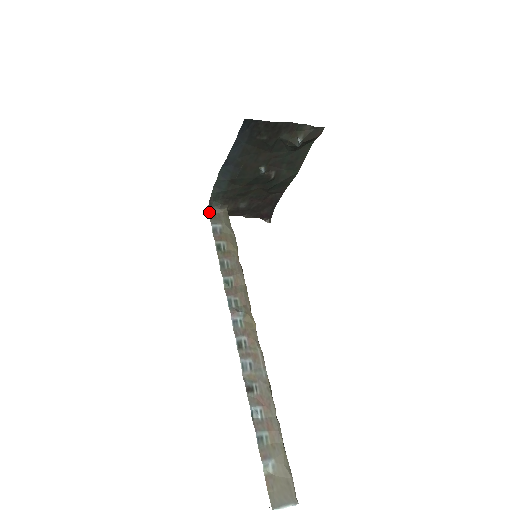
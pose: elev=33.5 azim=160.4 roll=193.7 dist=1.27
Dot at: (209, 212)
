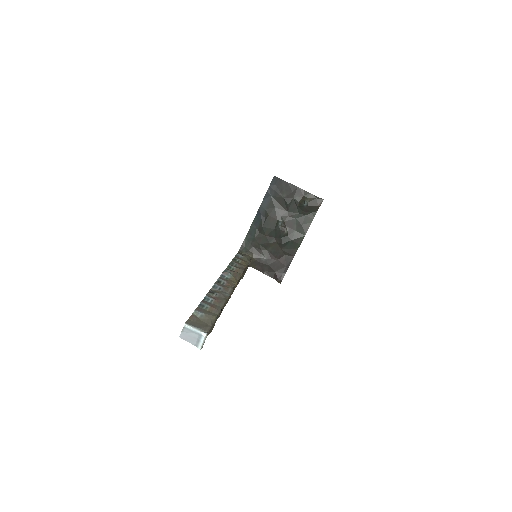
Dot at: (239, 252)
